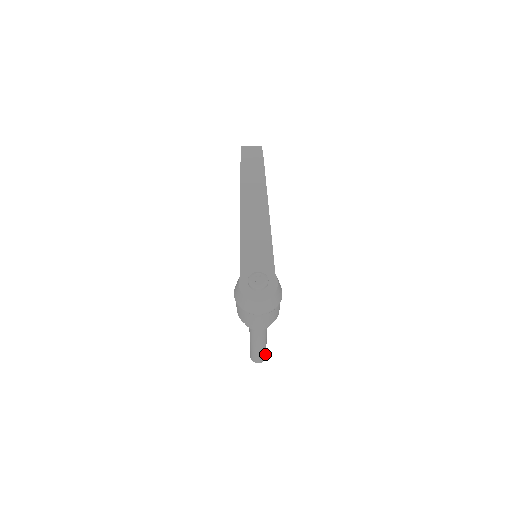
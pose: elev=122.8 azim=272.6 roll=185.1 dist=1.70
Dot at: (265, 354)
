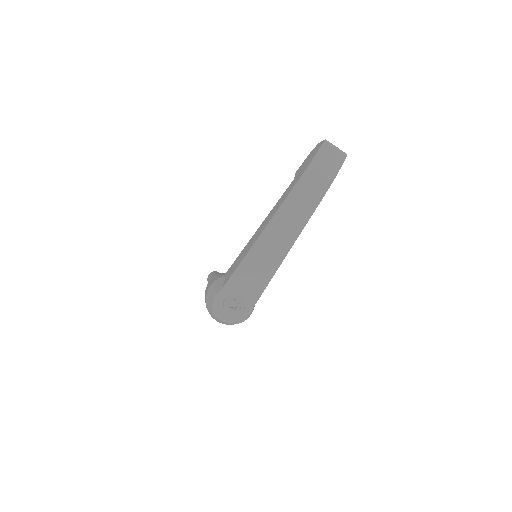
Dot at: occluded
